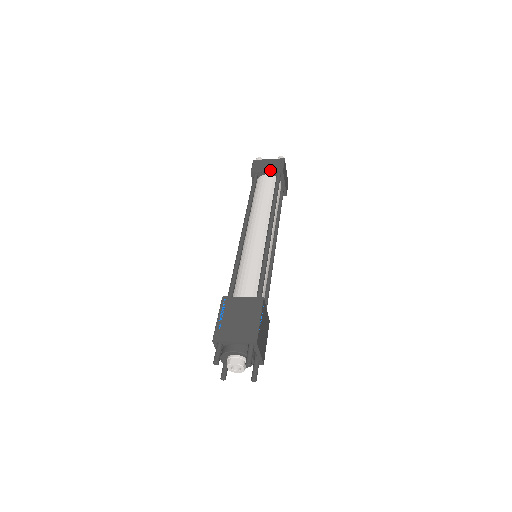
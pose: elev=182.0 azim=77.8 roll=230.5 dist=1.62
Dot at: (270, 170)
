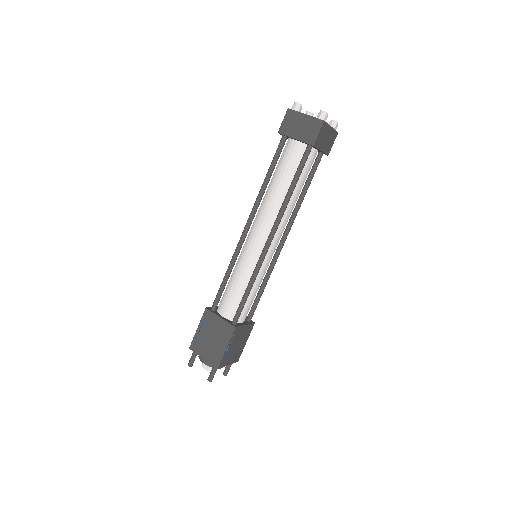
Dot at: (299, 139)
